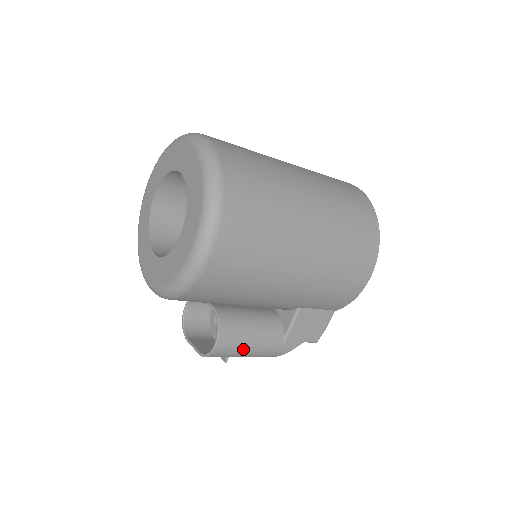
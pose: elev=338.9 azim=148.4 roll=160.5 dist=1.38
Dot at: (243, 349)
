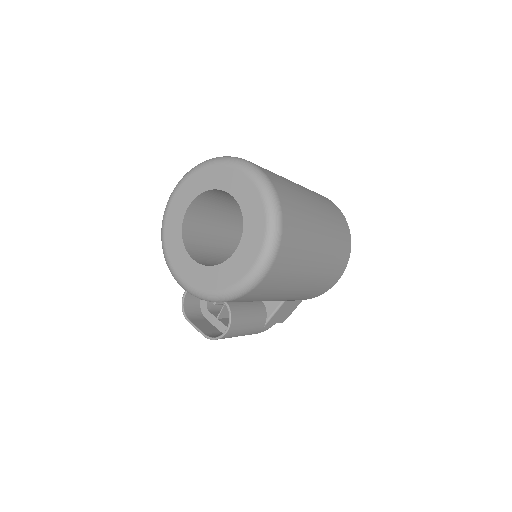
Dot at: (240, 333)
